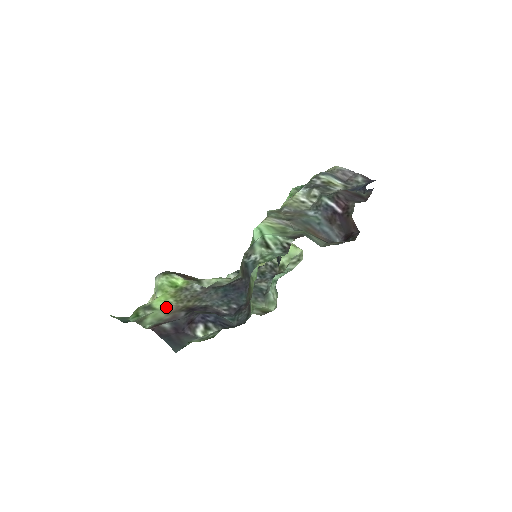
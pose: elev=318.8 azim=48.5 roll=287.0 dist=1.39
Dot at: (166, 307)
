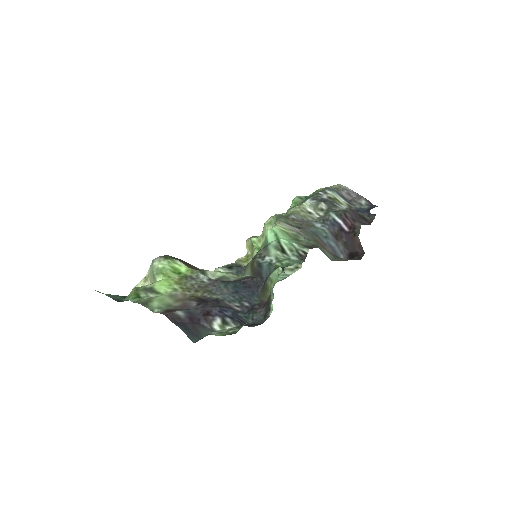
Dot at: (172, 293)
